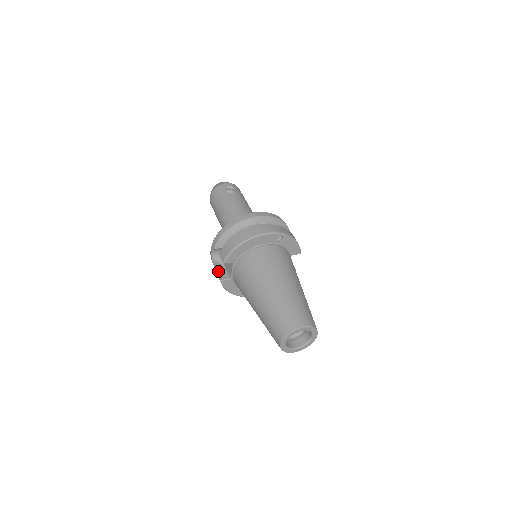
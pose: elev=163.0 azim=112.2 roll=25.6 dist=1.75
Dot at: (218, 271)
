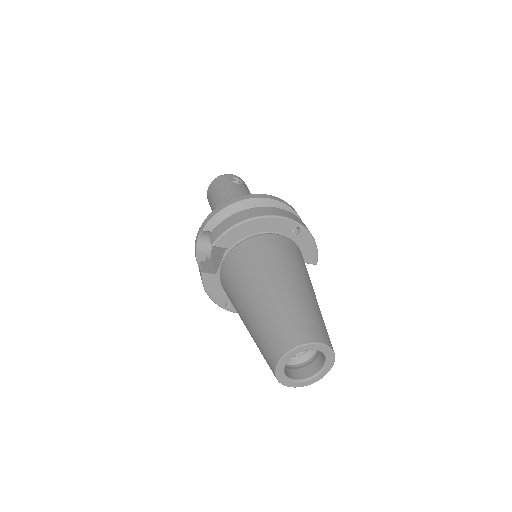
Dot at: (201, 262)
